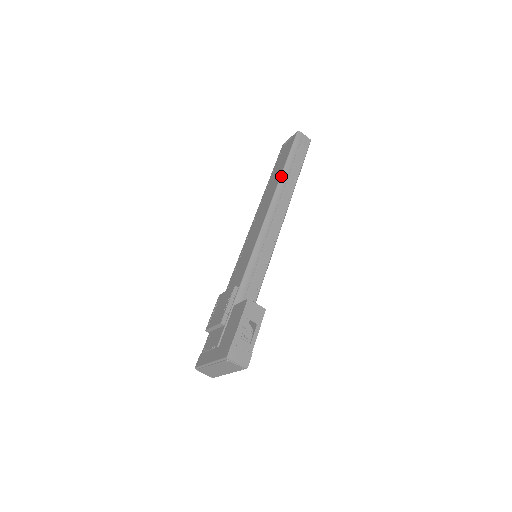
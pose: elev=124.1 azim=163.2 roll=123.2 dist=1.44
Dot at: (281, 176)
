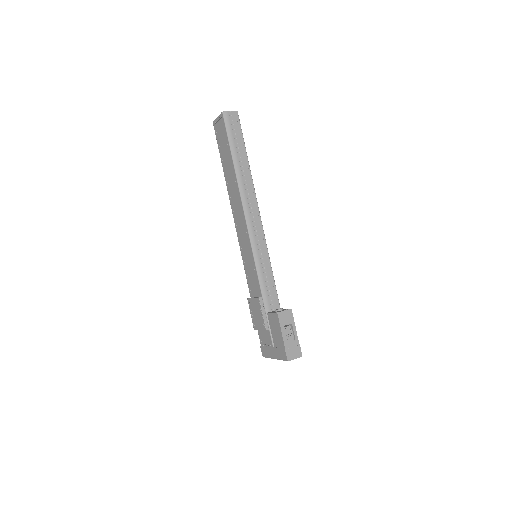
Dot at: (236, 175)
